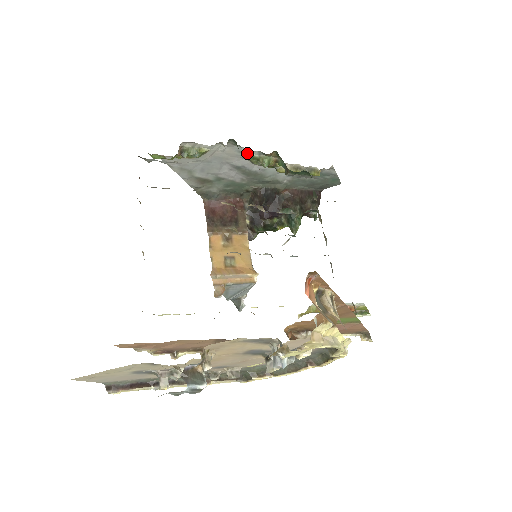
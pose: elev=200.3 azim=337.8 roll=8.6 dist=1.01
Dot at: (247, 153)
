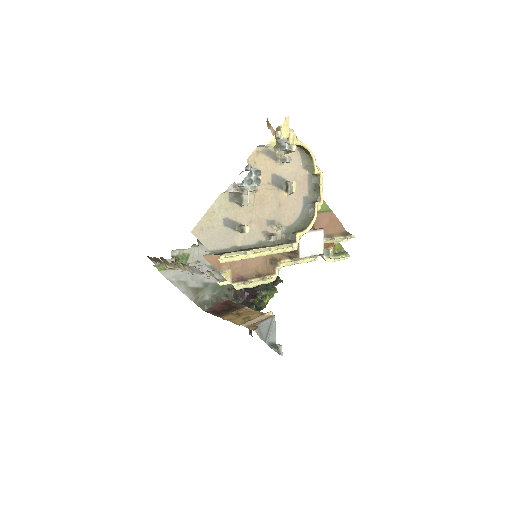
Dot at: occluded
